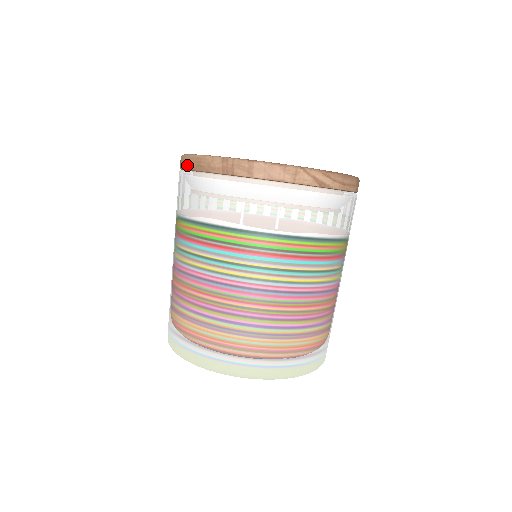
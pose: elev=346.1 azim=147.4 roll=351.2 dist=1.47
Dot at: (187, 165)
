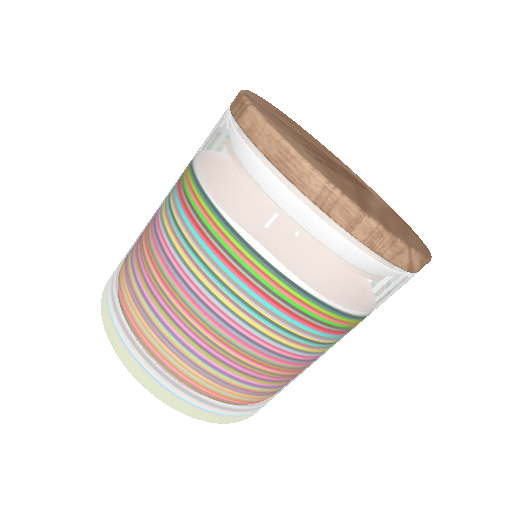
Dot at: (260, 141)
